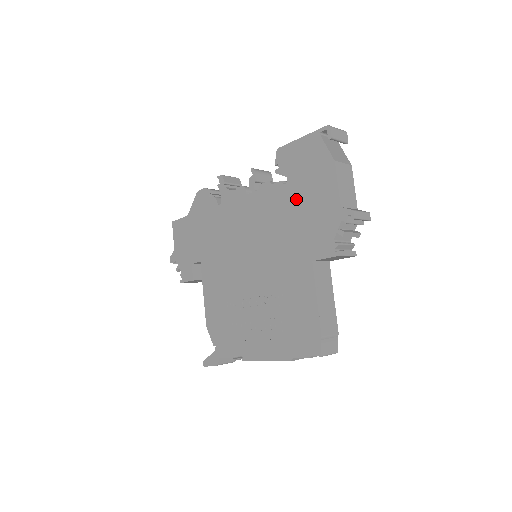
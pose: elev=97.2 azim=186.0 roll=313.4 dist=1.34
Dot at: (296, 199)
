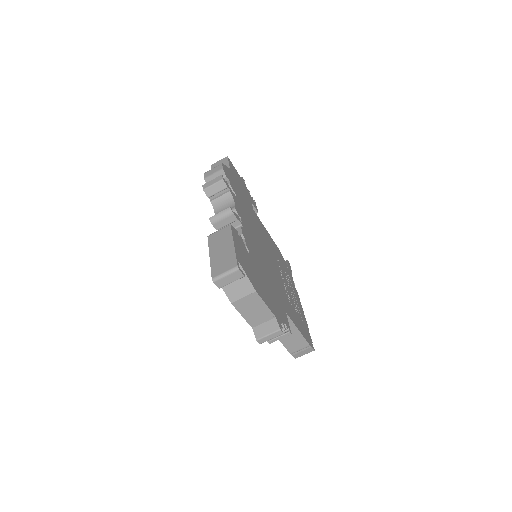
Dot at: occluded
